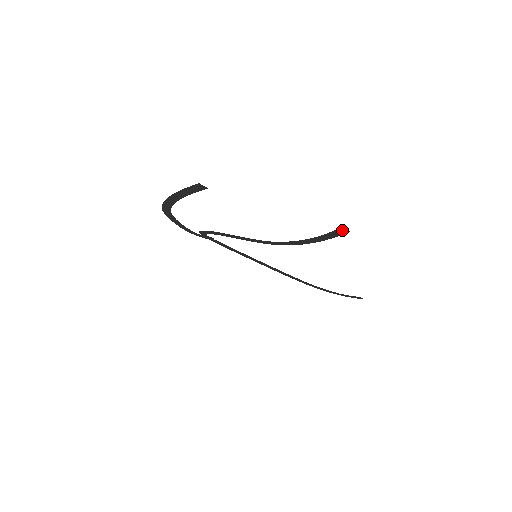
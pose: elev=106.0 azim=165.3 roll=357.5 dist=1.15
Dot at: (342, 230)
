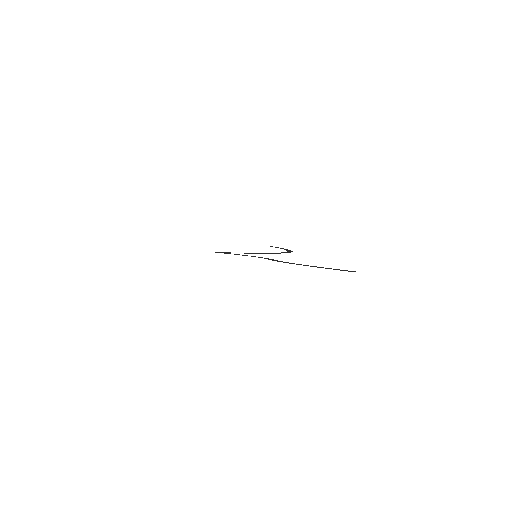
Dot at: occluded
